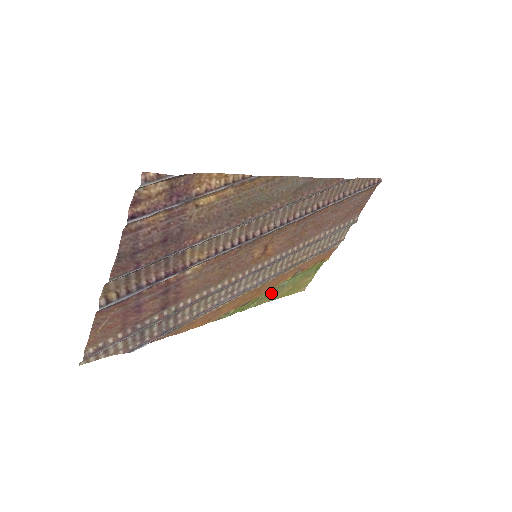
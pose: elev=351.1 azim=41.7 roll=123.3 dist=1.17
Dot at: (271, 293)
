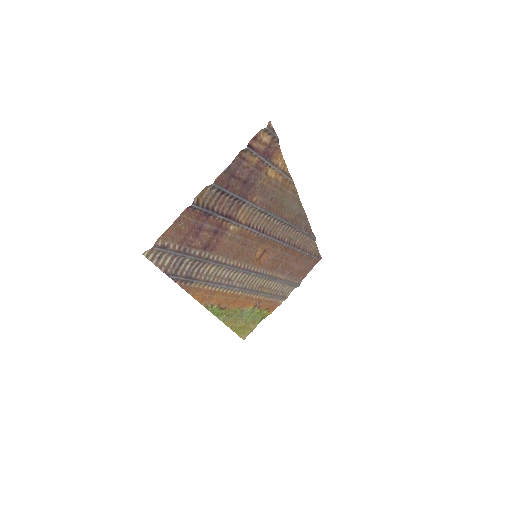
Dot at: (234, 316)
